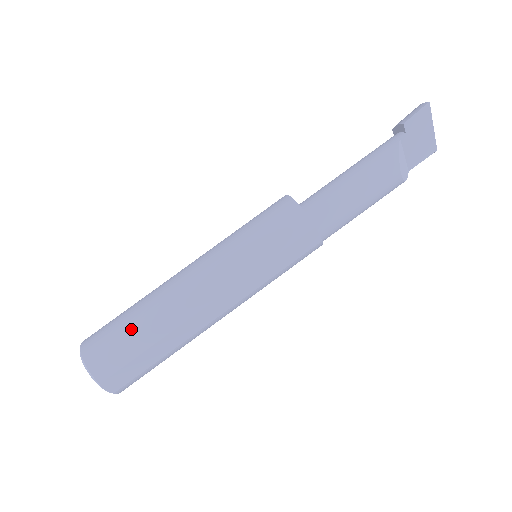
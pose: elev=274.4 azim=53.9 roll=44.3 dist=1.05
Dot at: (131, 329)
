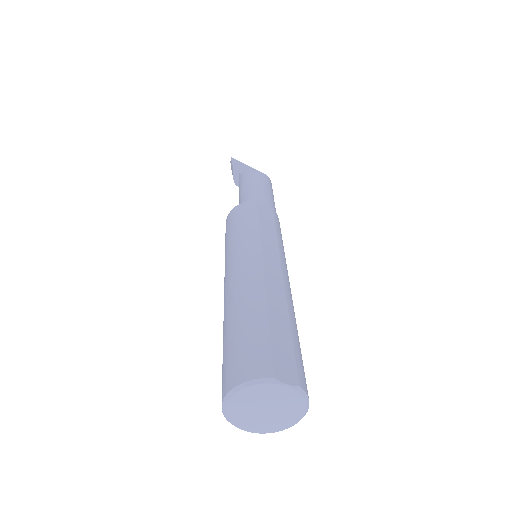
Dot at: (238, 329)
